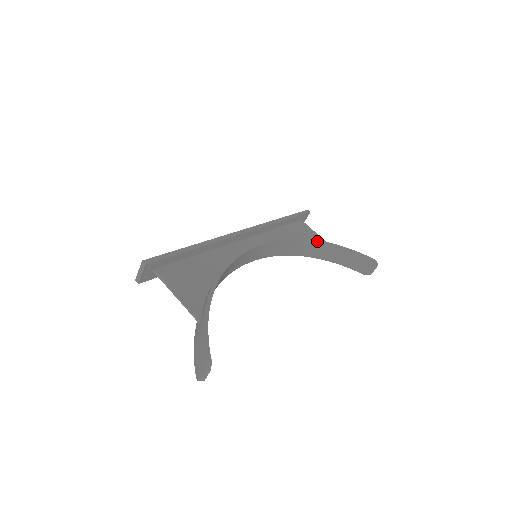
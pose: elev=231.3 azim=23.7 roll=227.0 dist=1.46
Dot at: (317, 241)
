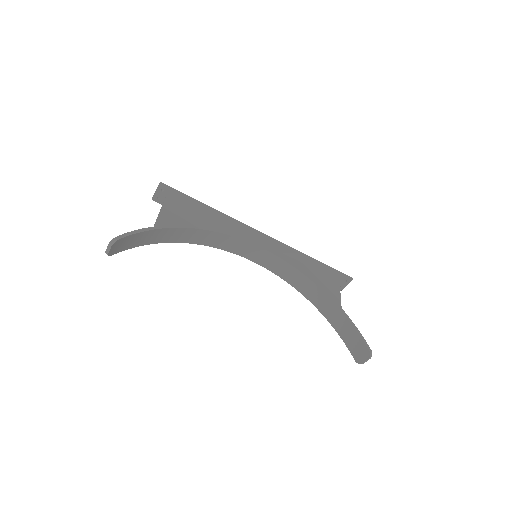
Dot at: (325, 291)
